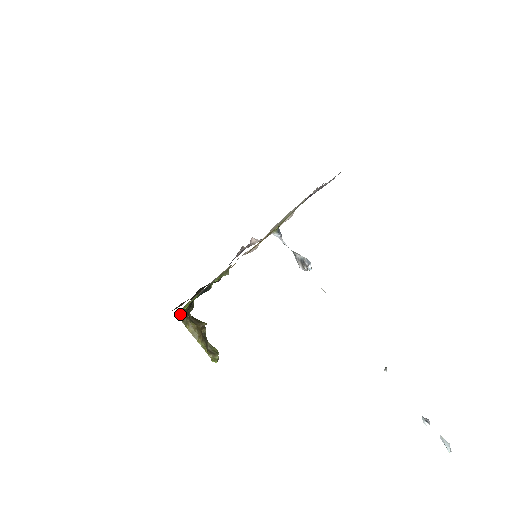
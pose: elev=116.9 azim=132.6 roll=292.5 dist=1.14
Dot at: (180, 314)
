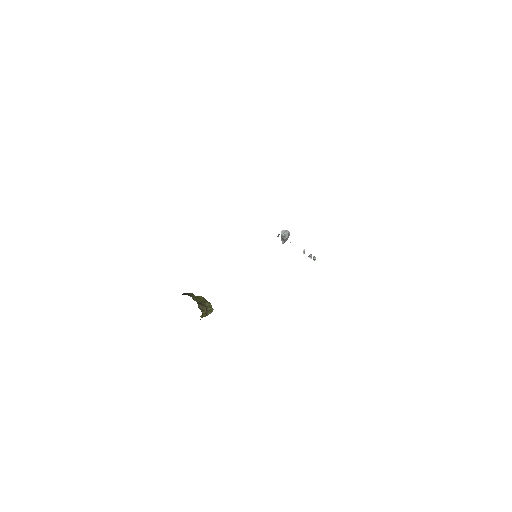
Dot at: occluded
